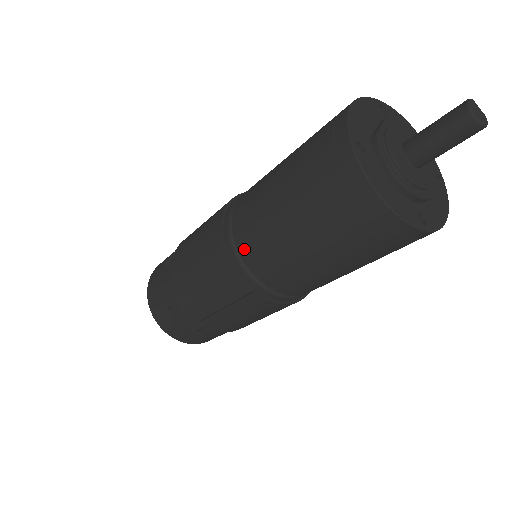
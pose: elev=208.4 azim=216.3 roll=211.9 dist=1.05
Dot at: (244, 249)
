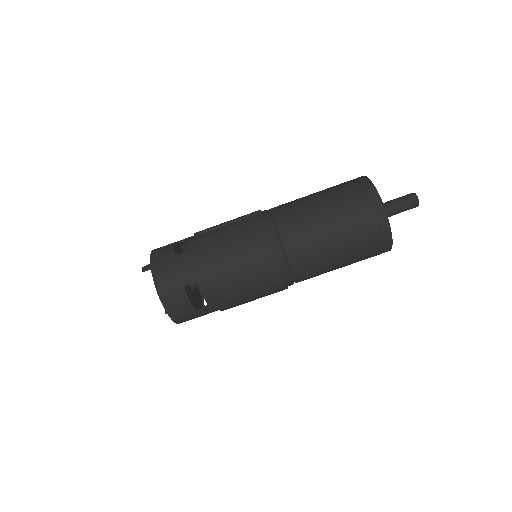
Dot at: occluded
